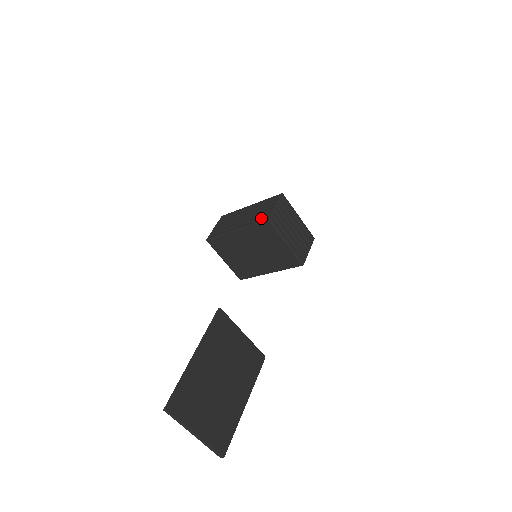
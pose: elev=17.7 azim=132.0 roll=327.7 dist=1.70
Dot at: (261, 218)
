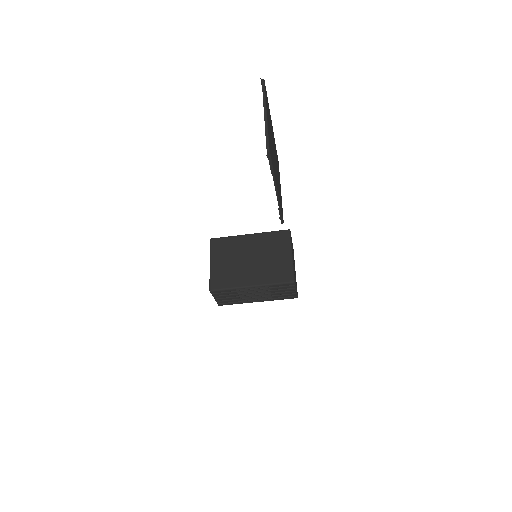
Dot at: occluded
